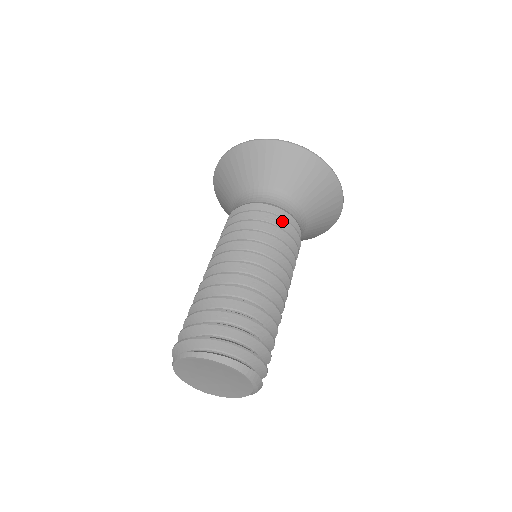
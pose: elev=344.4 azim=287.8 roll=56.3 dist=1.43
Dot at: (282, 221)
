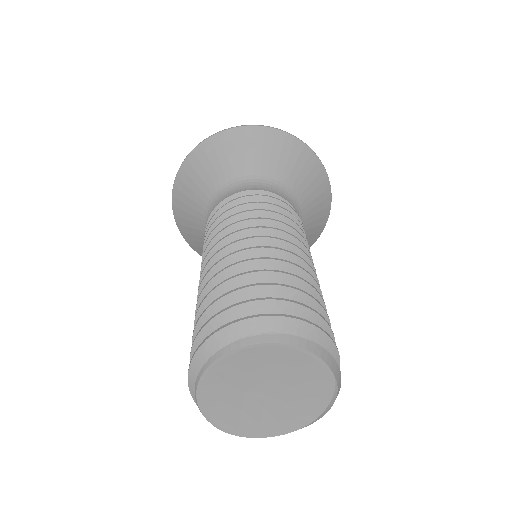
Dot at: (293, 213)
